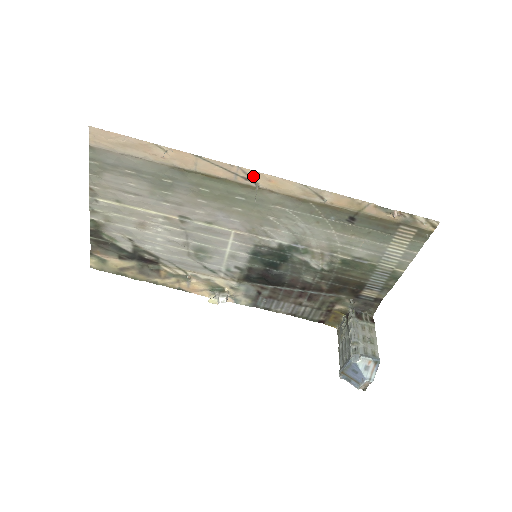
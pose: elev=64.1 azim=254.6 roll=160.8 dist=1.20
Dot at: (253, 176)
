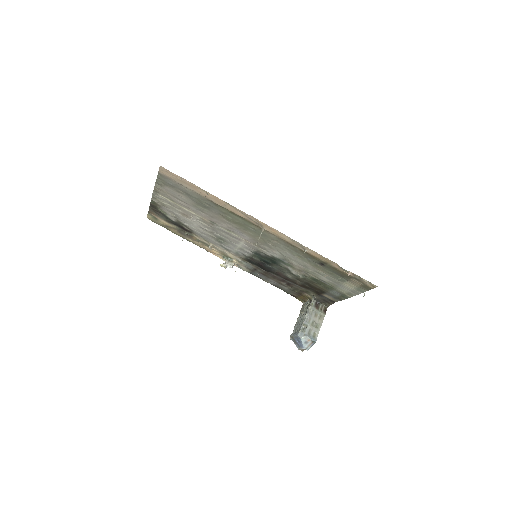
Dot at: (261, 224)
